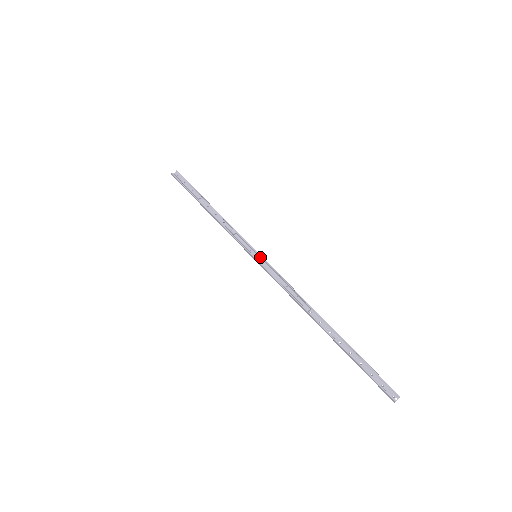
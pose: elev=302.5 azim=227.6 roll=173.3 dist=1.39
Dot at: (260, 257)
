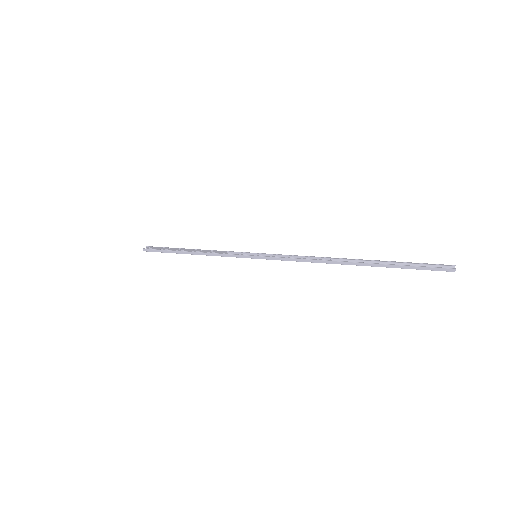
Dot at: (260, 255)
